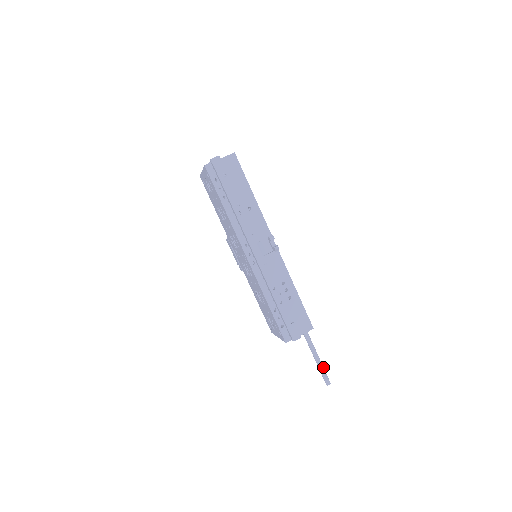
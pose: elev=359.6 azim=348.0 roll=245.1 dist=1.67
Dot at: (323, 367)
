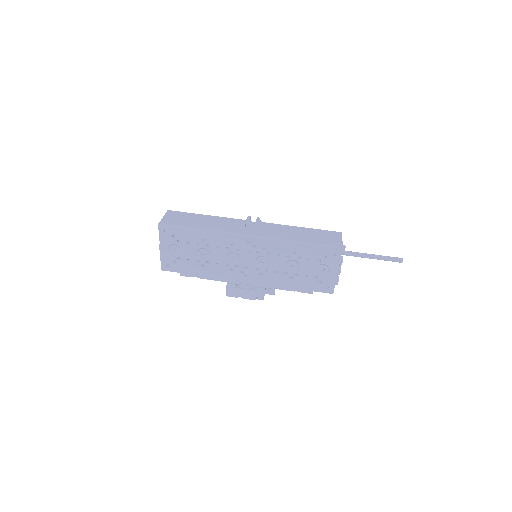
Dot at: (383, 256)
